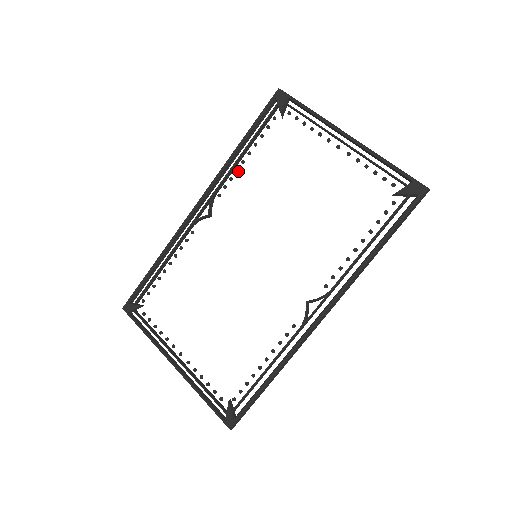
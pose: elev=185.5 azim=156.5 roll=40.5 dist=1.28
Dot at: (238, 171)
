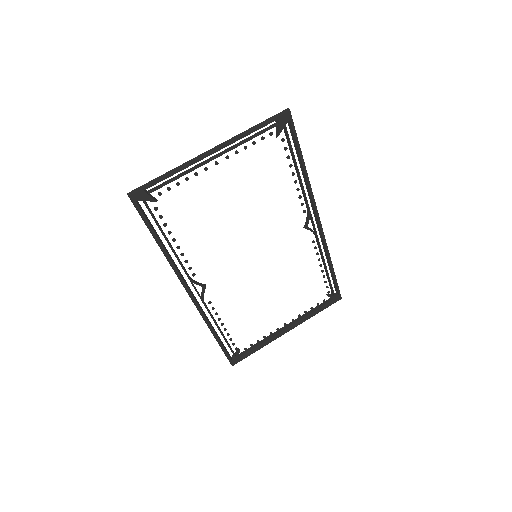
Dot at: (183, 254)
